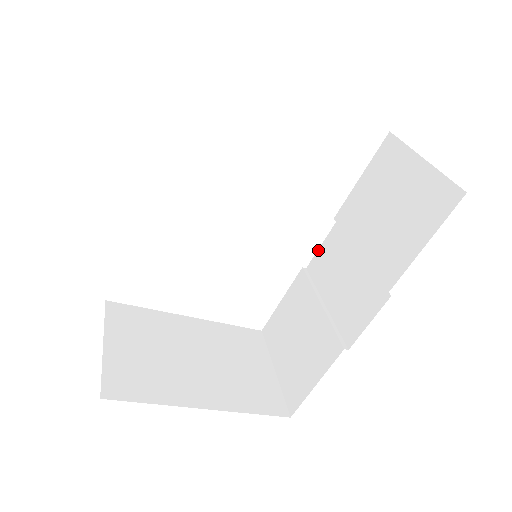
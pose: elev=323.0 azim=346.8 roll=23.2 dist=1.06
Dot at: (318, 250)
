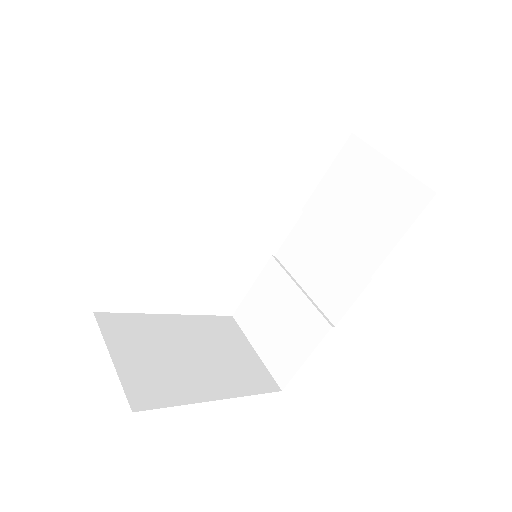
Dot at: (286, 239)
